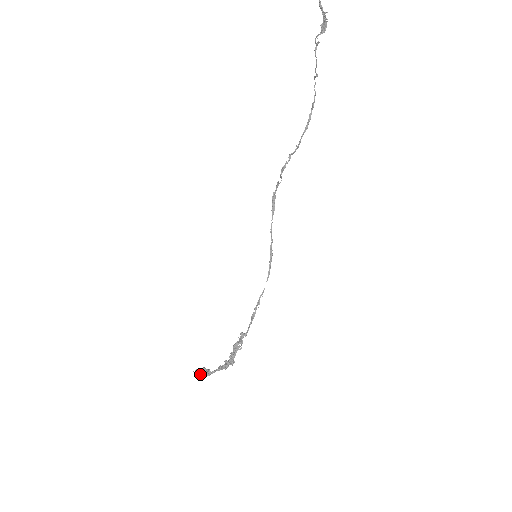
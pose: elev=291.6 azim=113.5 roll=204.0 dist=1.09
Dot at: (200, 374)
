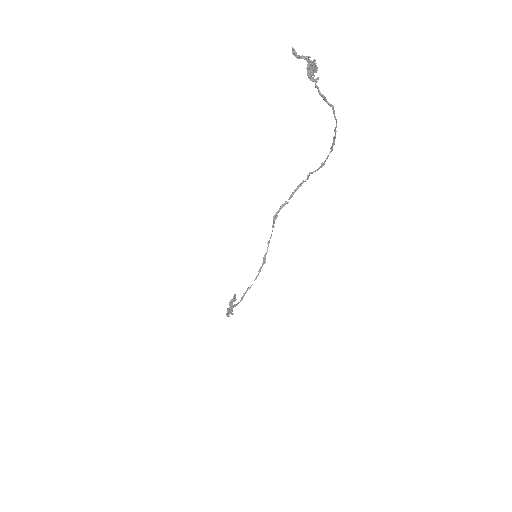
Dot at: occluded
